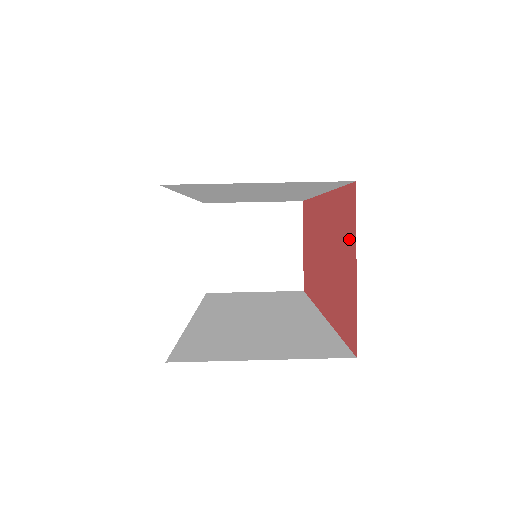
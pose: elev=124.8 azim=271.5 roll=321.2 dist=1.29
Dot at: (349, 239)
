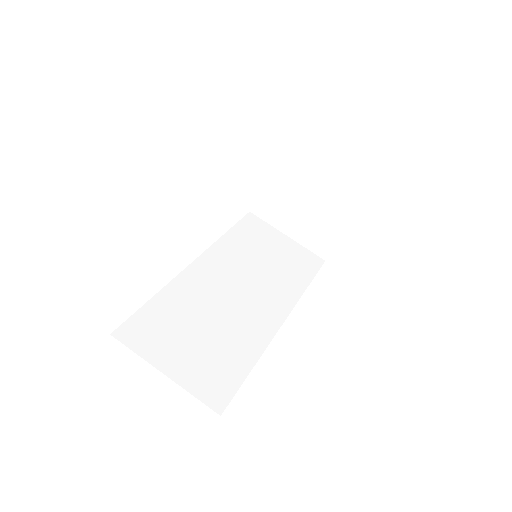
Dot at: occluded
